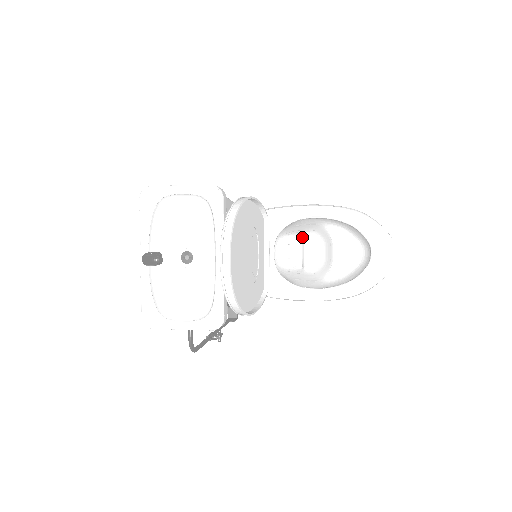
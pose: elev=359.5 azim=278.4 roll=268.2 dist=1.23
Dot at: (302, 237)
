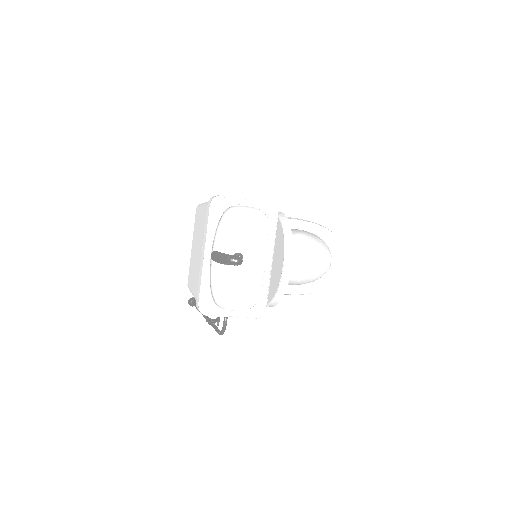
Dot at: occluded
